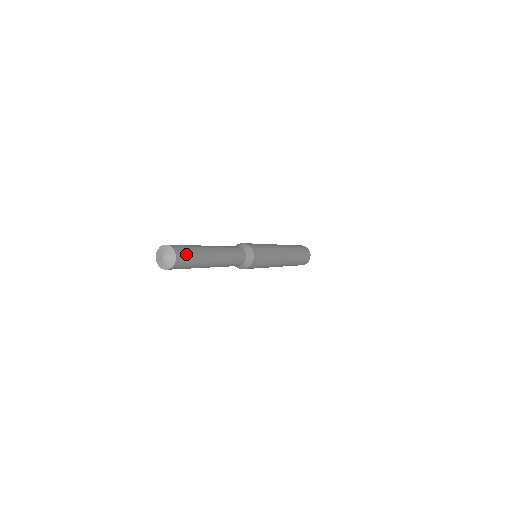
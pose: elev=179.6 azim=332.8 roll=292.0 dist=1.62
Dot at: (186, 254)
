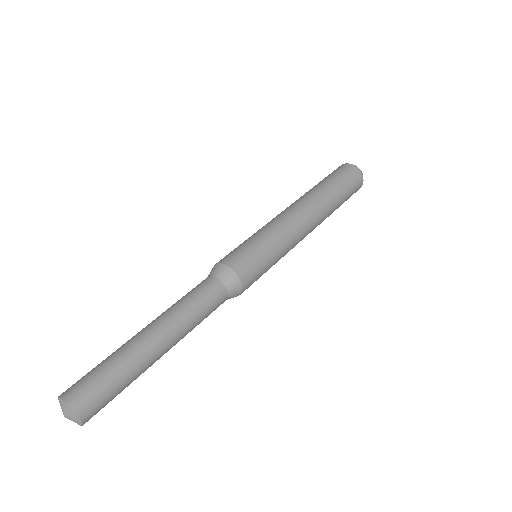
Dot at: (94, 390)
